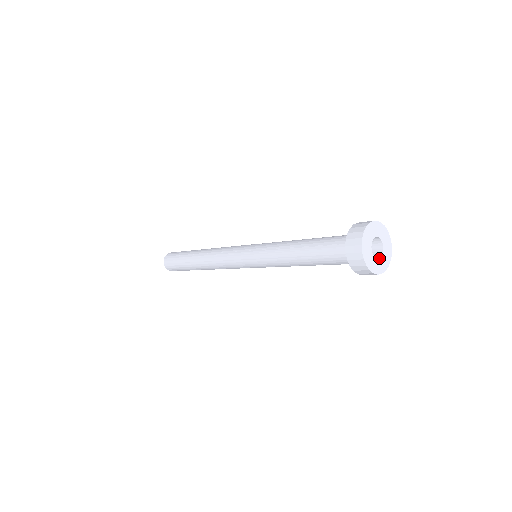
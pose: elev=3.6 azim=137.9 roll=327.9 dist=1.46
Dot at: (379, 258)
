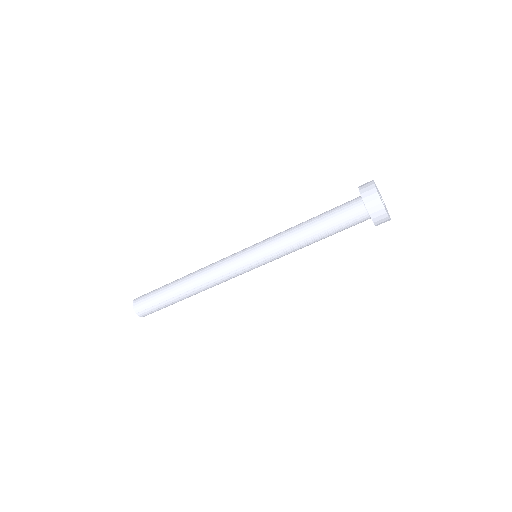
Dot at: occluded
